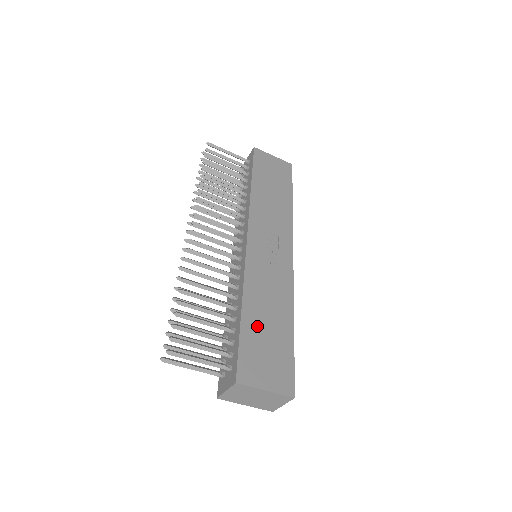
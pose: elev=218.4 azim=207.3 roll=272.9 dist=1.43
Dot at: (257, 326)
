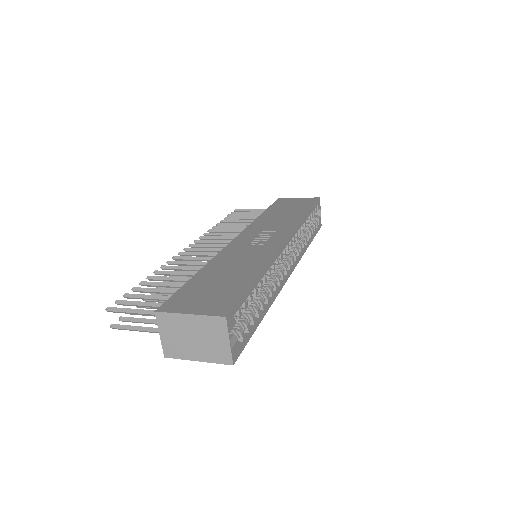
Dot at: (209, 279)
